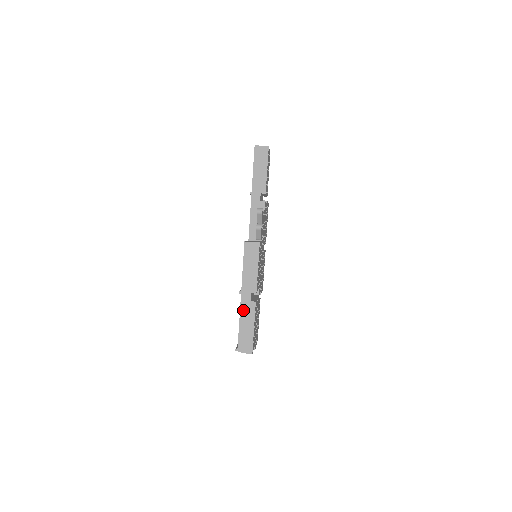
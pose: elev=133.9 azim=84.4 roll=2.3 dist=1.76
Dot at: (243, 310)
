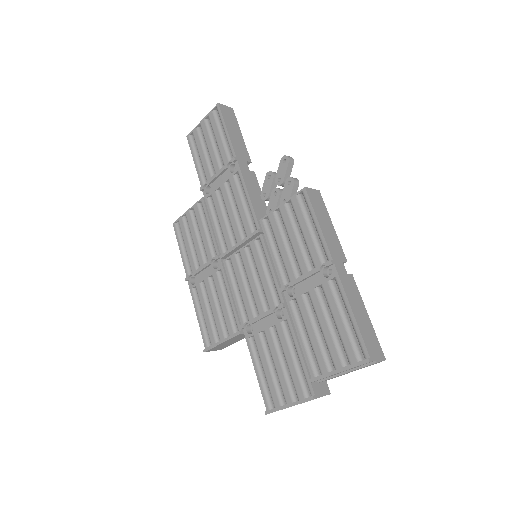
Dot at: (347, 289)
